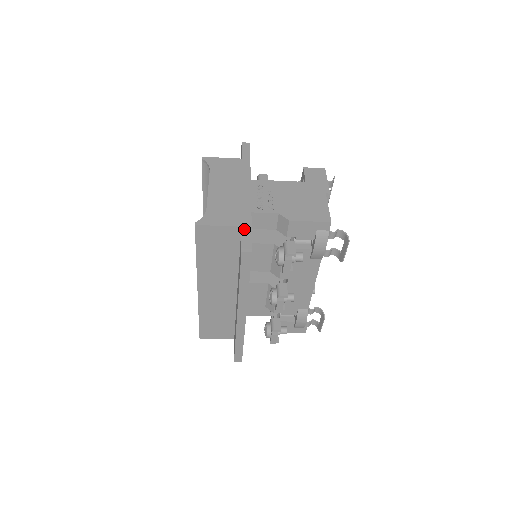
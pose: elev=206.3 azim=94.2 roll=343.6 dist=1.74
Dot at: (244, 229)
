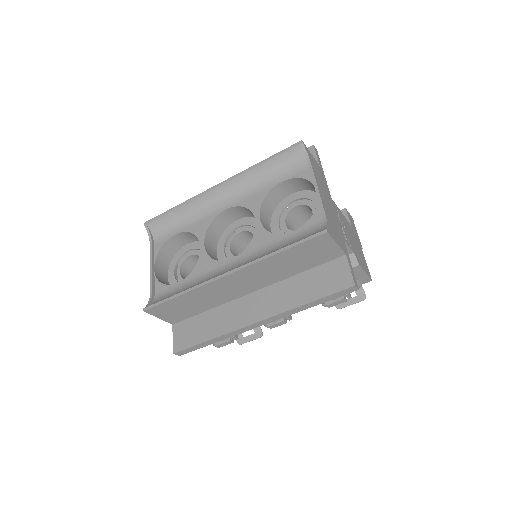
Dot at: (348, 259)
